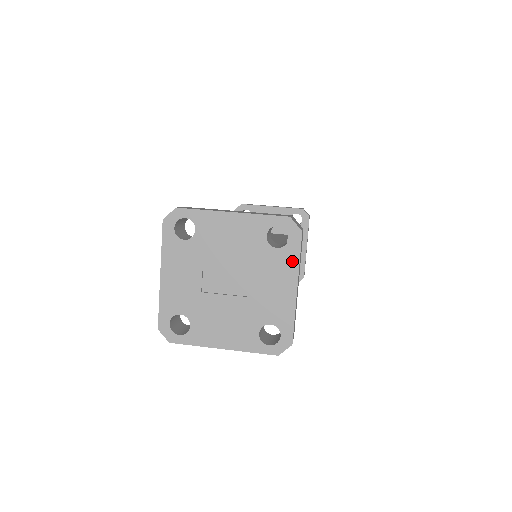
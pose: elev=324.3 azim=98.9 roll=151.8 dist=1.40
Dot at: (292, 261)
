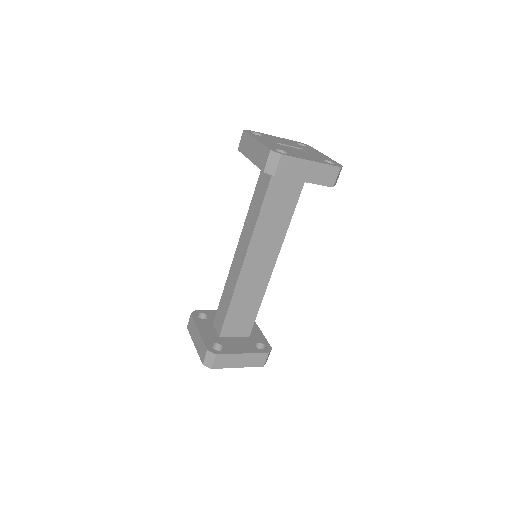
Dot at: (315, 150)
